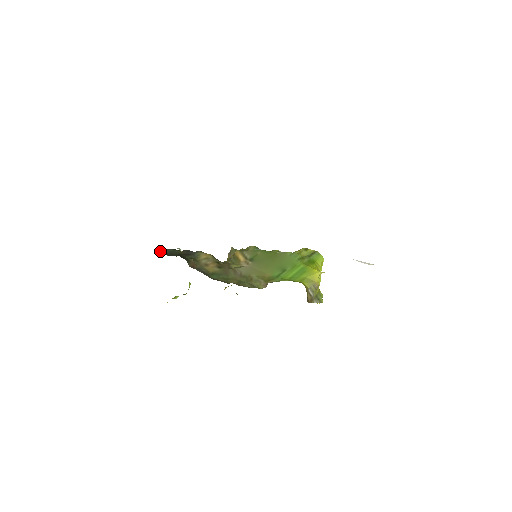
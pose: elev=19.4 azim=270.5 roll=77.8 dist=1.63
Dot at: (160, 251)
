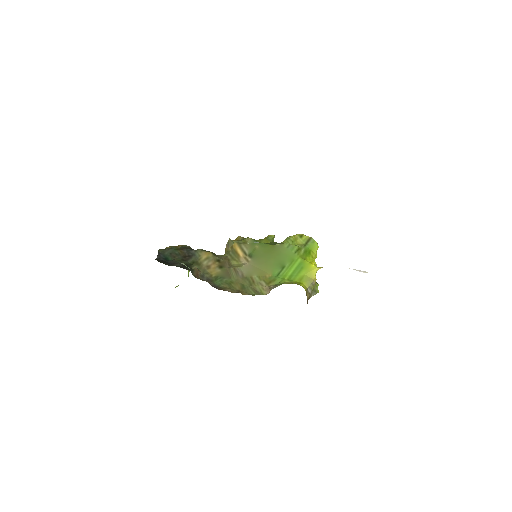
Dot at: (161, 255)
